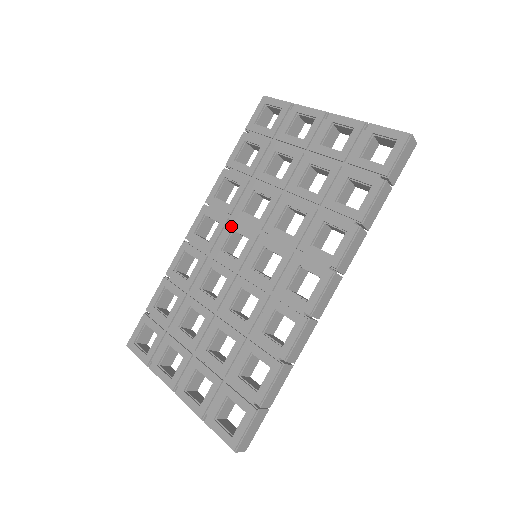
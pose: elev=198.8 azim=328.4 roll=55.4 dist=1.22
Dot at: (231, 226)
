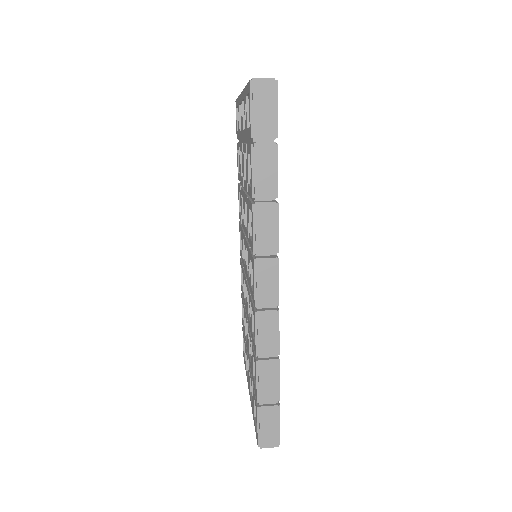
Dot at: (242, 235)
